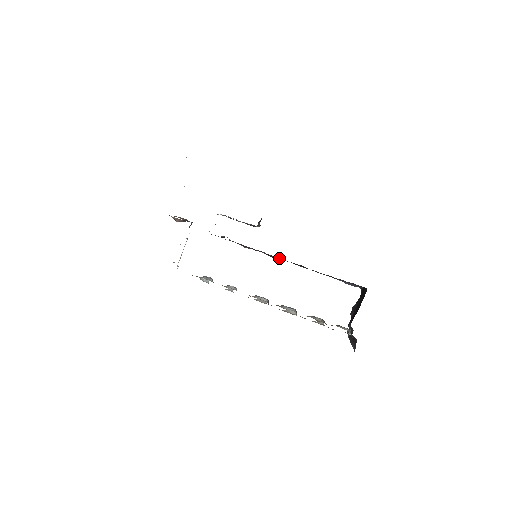
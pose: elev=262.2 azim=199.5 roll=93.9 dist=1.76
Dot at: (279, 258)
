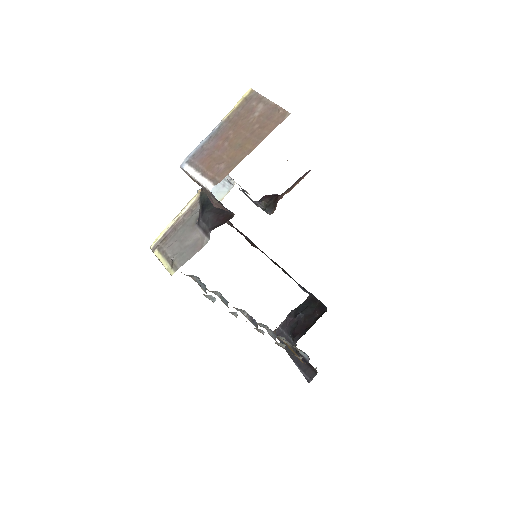
Dot at: occluded
